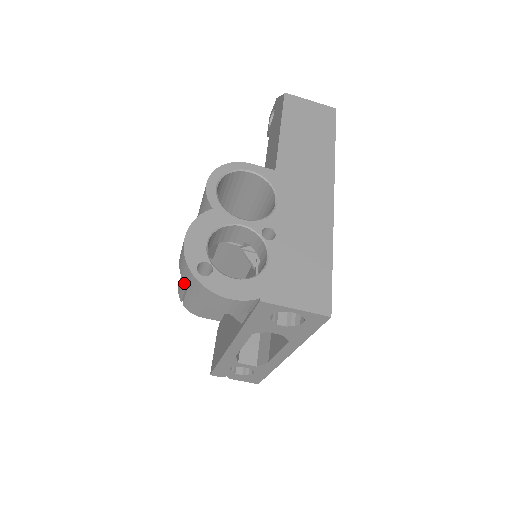
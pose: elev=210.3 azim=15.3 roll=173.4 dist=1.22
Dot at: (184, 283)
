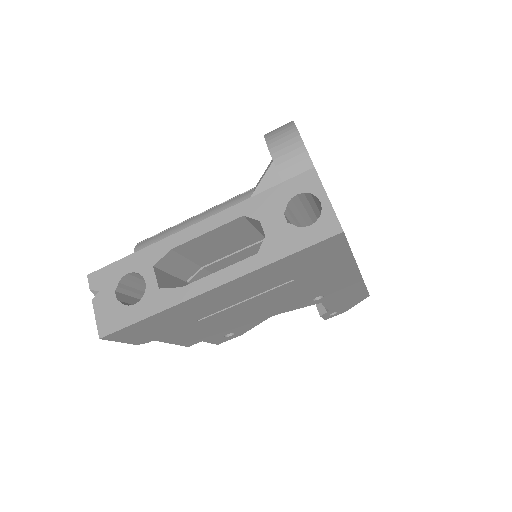
Dot at: (266, 134)
